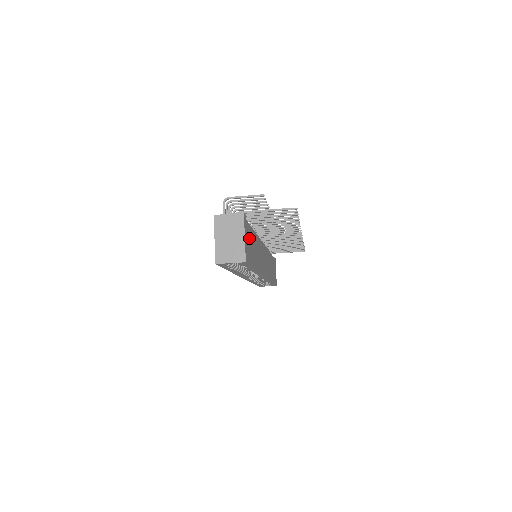
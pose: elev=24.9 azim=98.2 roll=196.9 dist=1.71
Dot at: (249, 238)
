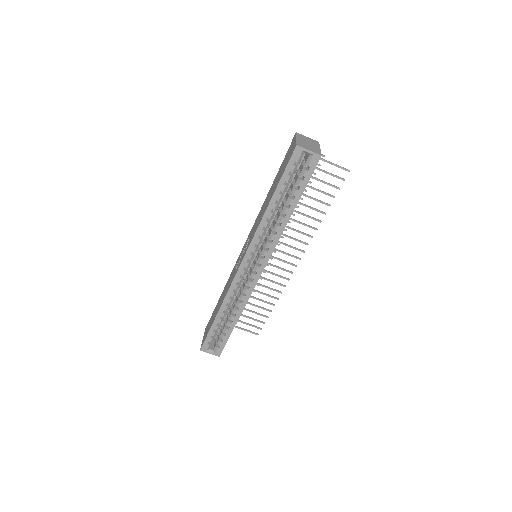
Dot at: occluded
